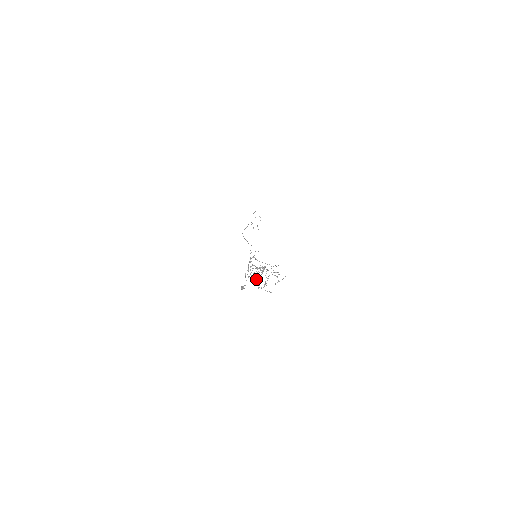
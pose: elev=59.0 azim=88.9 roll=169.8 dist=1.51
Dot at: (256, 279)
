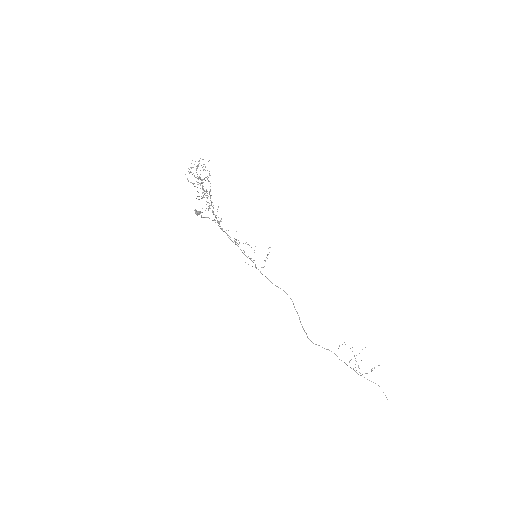
Dot at: occluded
